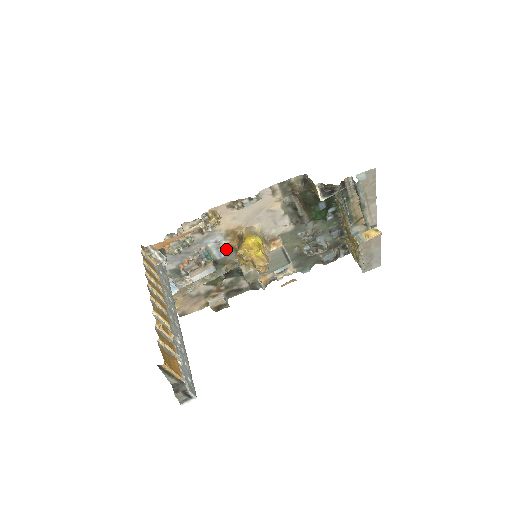
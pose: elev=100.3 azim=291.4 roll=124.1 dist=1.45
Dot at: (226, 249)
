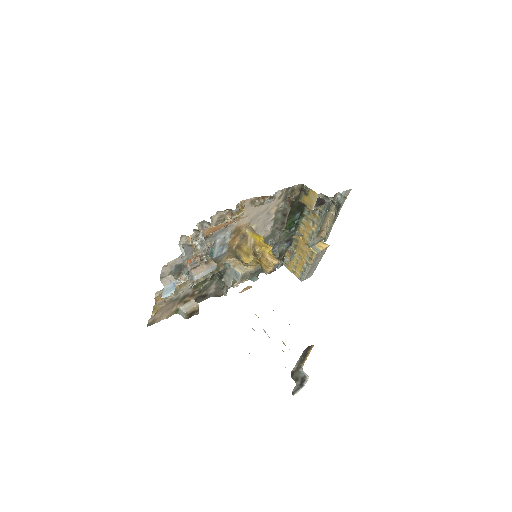
Dot at: (224, 247)
